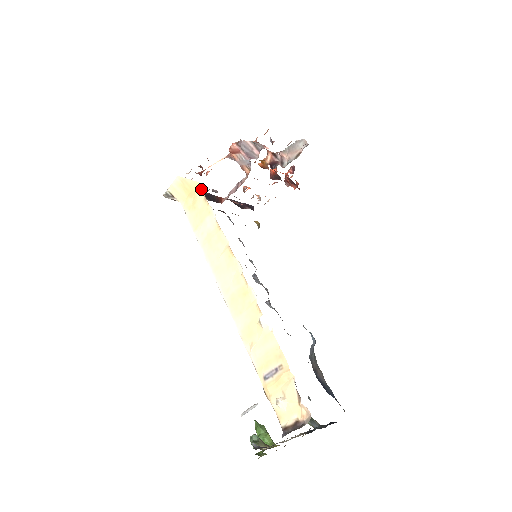
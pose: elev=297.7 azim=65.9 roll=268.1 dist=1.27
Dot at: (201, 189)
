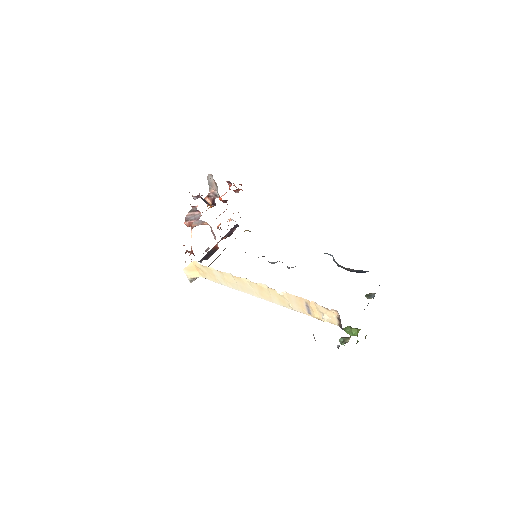
Dot at: (197, 263)
